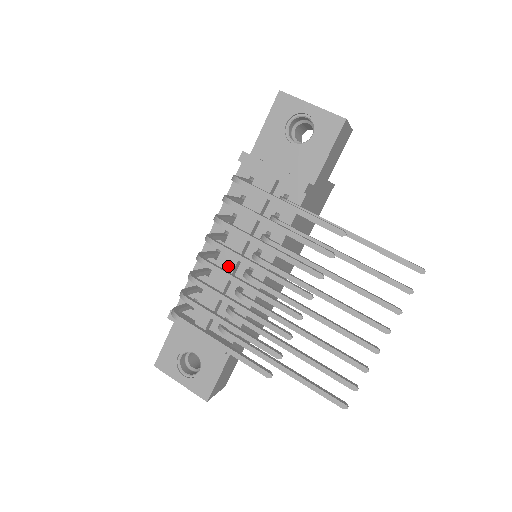
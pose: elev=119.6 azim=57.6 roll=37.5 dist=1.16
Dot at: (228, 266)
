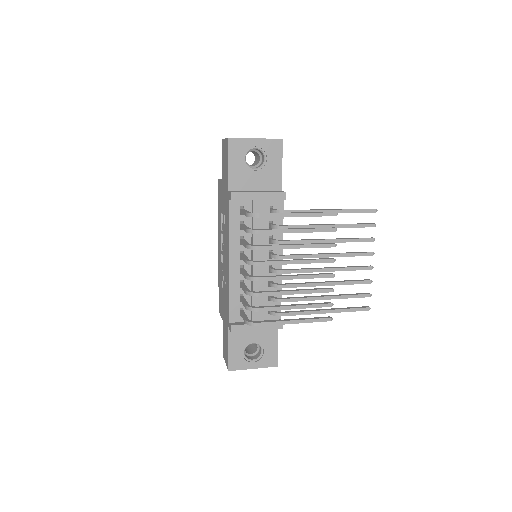
Dot at: (258, 273)
